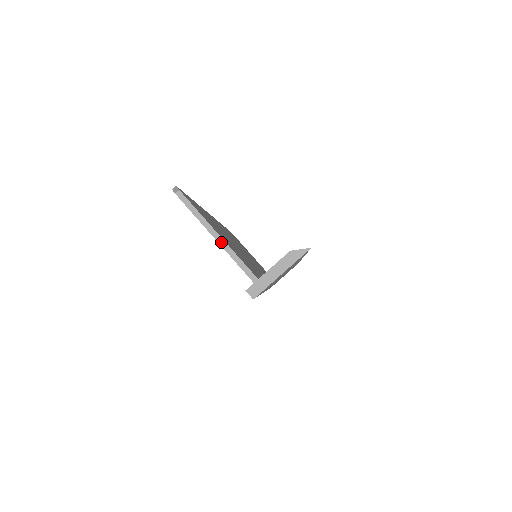
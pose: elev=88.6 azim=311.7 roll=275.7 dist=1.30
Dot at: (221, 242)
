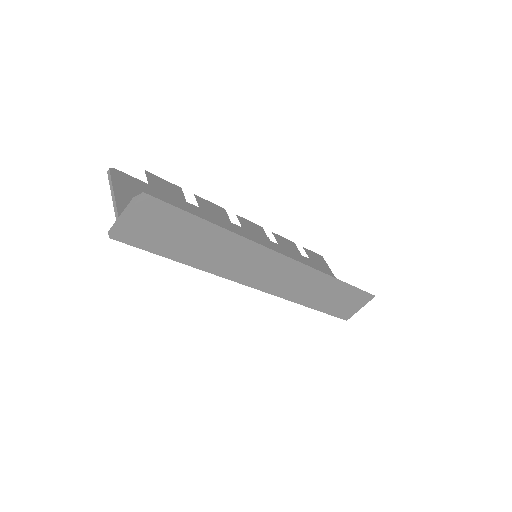
Dot at: (113, 200)
